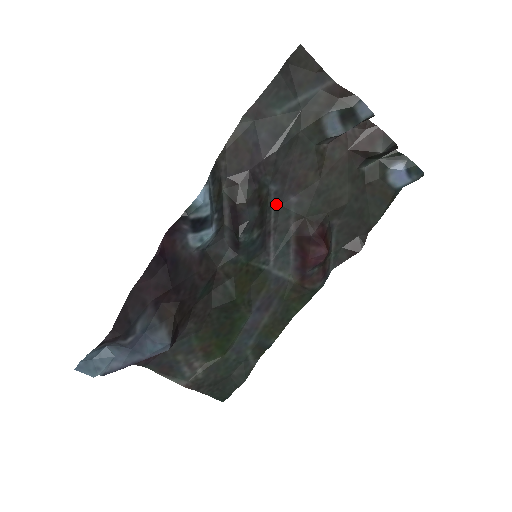
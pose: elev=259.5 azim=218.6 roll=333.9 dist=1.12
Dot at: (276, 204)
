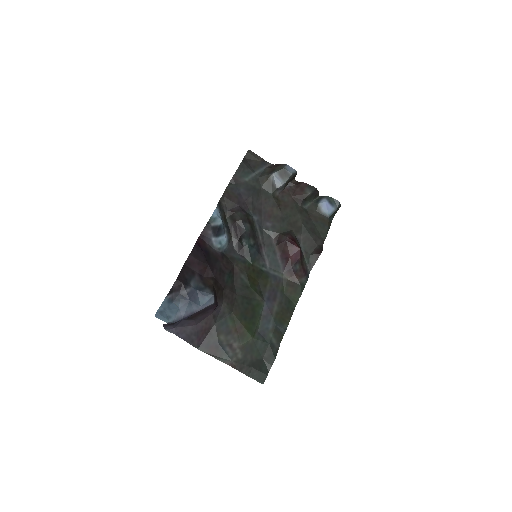
Dot at: (260, 228)
